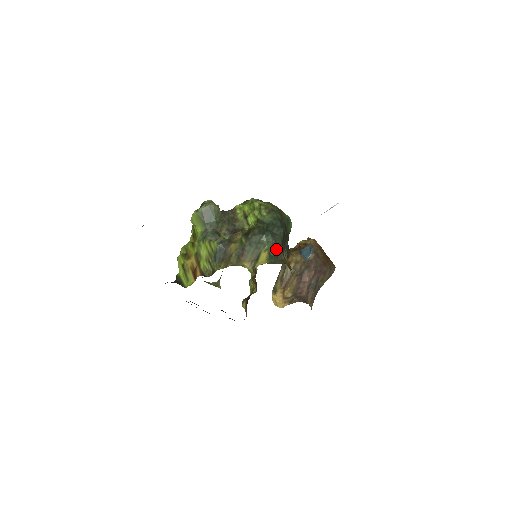
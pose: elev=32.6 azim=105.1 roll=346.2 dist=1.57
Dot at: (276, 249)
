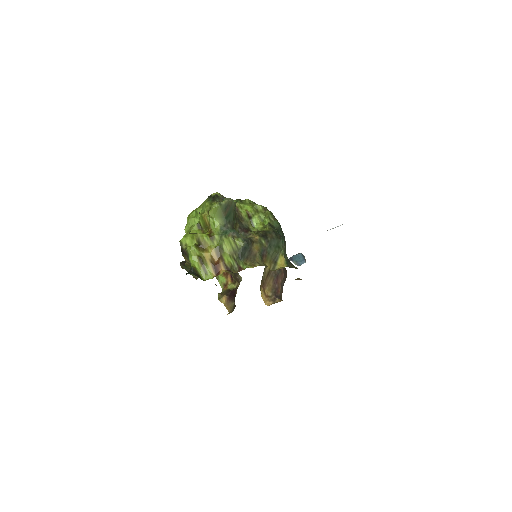
Dot at: (286, 254)
